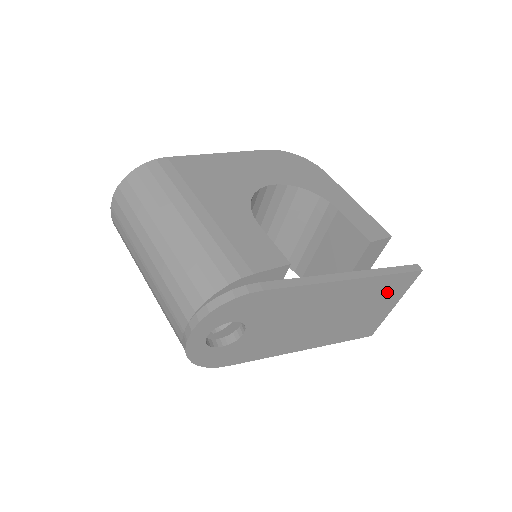
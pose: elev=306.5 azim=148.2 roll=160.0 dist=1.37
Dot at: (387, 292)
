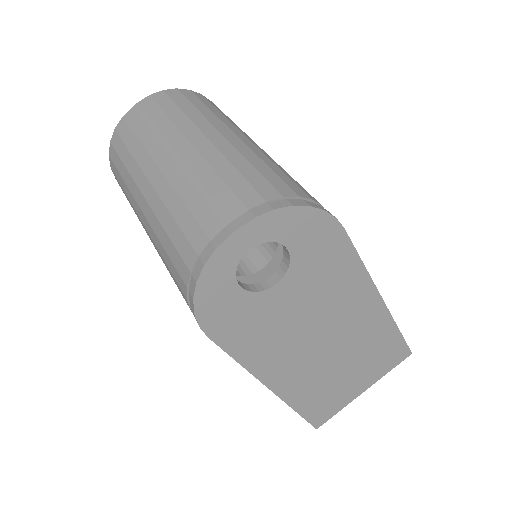
Dot at: (378, 359)
